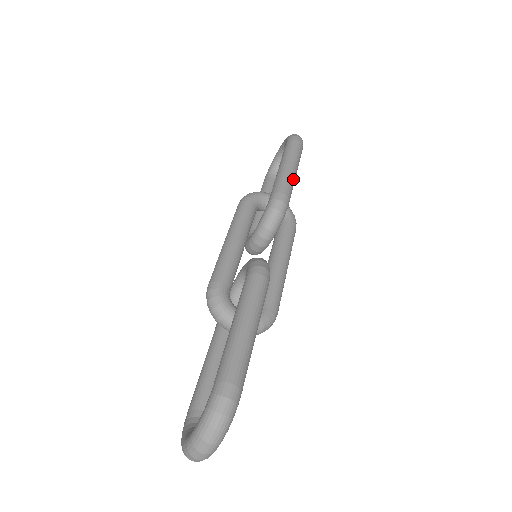
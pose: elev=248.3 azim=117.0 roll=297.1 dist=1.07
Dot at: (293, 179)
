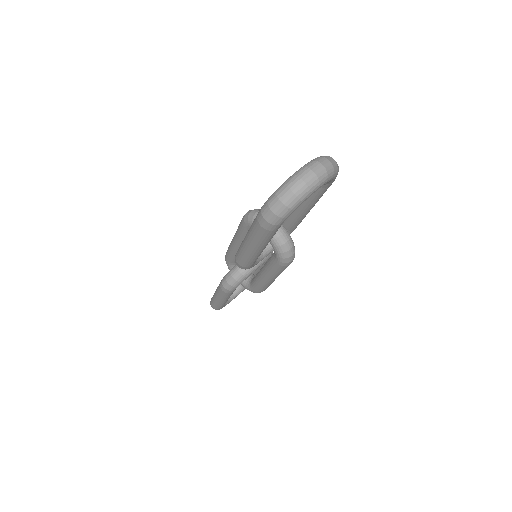
Dot at: occluded
